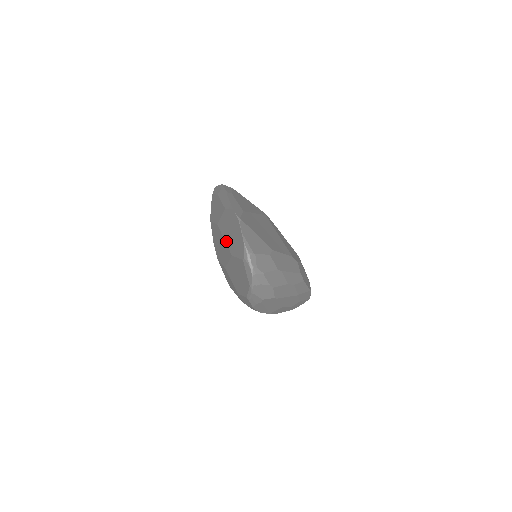
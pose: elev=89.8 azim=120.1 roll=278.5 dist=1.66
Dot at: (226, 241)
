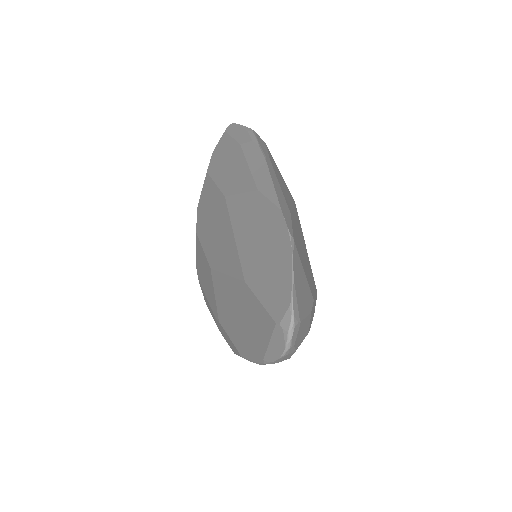
Dot at: (239, 244)
